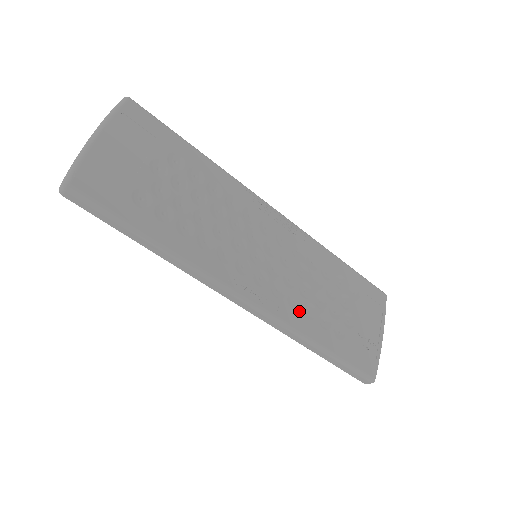
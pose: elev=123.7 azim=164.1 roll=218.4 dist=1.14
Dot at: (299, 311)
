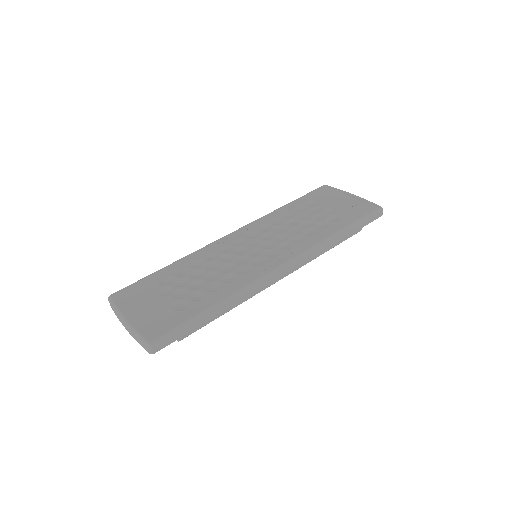
Dot at: (307, 238)
